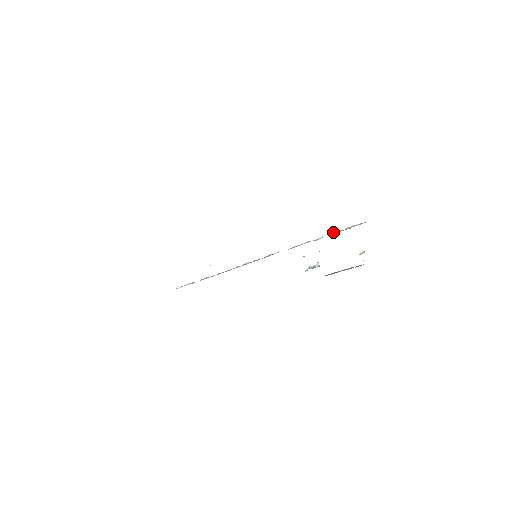
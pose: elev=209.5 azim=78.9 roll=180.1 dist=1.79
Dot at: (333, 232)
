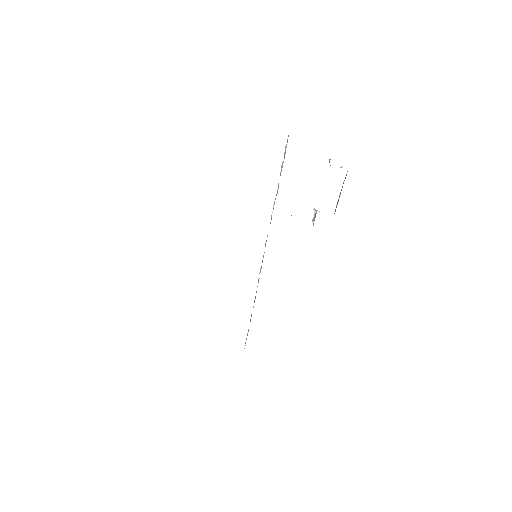
Dot at: occluded
